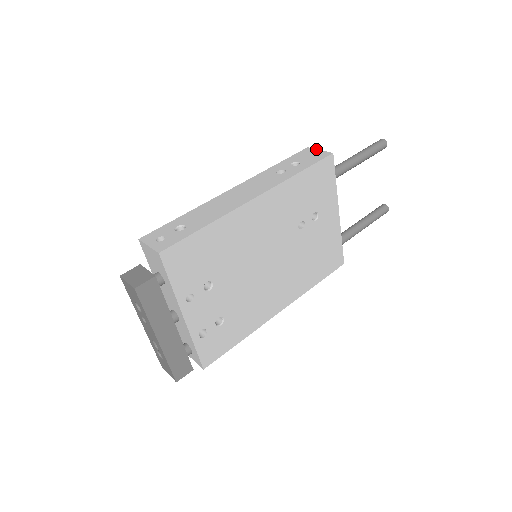
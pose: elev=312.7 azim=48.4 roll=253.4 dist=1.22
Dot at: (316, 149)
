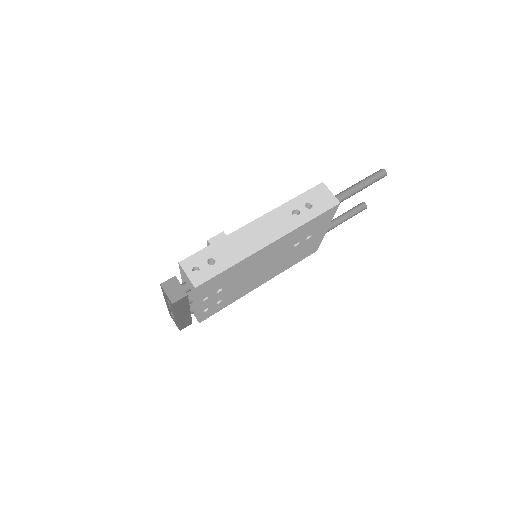
Dot at: occluded
